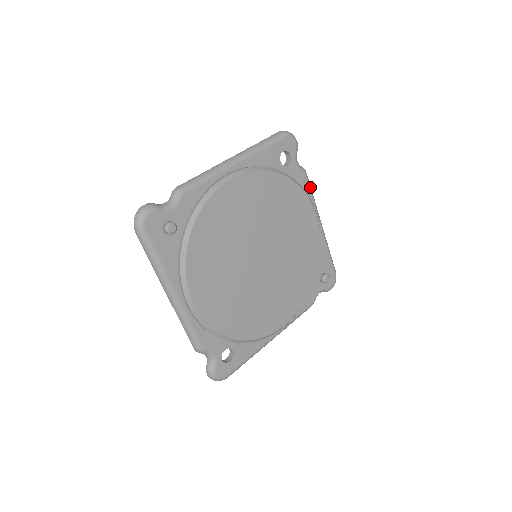
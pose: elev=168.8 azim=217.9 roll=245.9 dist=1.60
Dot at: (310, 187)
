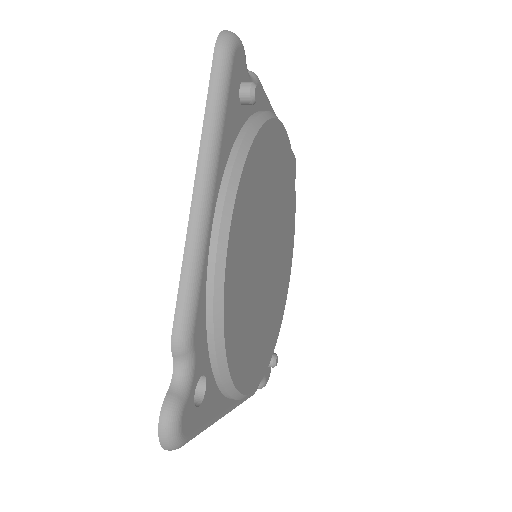
Dot at: occluded
